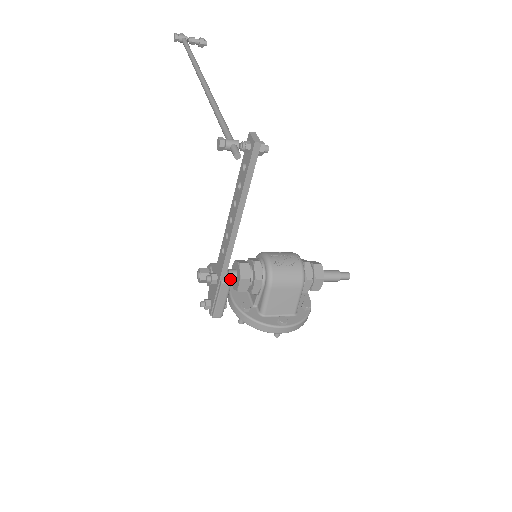
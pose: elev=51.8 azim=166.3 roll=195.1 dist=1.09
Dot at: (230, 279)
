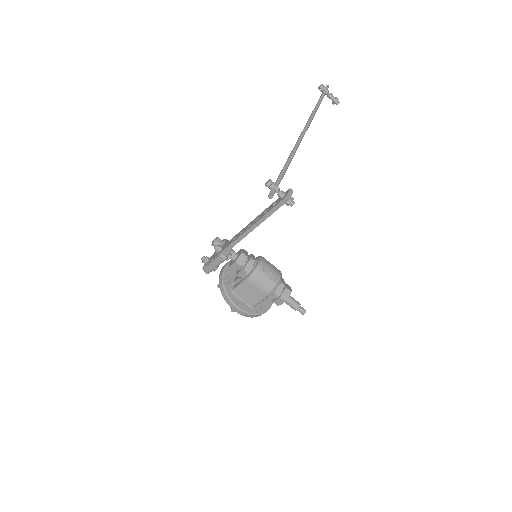
Dot at: (227, 257)
